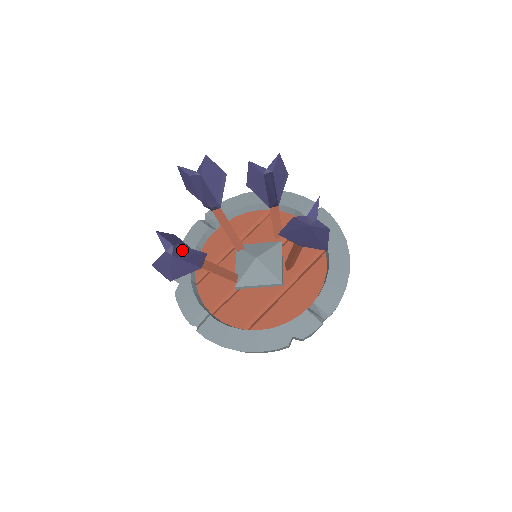
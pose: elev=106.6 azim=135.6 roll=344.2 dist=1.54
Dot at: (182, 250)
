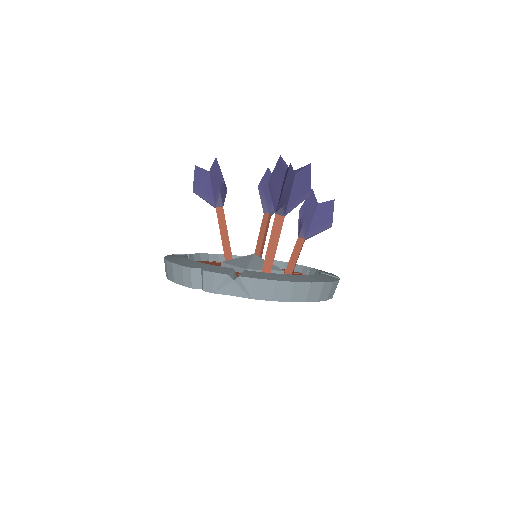
Dot at: (215, 167)
